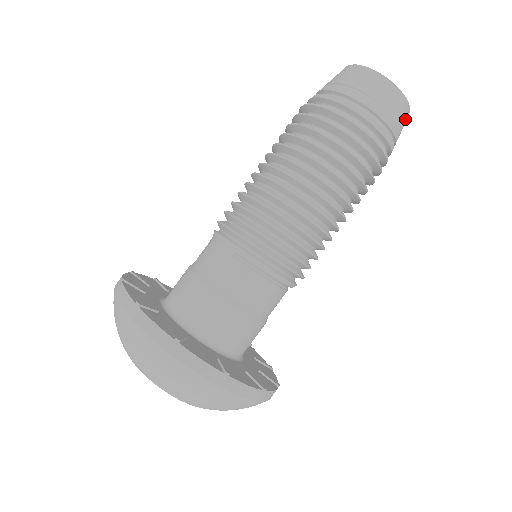
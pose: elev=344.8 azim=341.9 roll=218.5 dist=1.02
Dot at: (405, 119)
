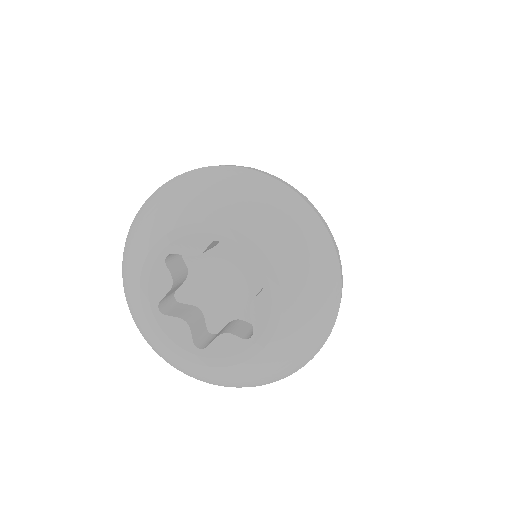
Dot at: occluded
